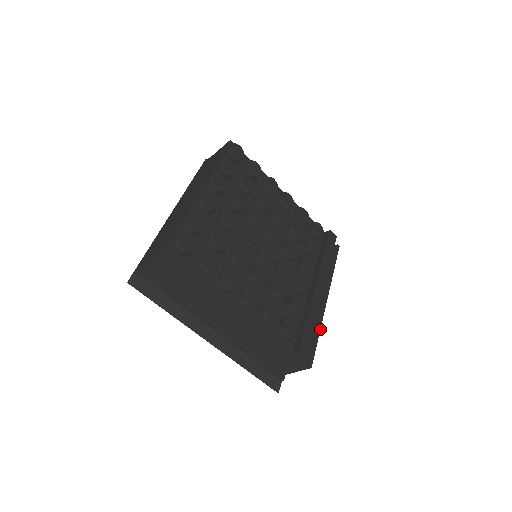
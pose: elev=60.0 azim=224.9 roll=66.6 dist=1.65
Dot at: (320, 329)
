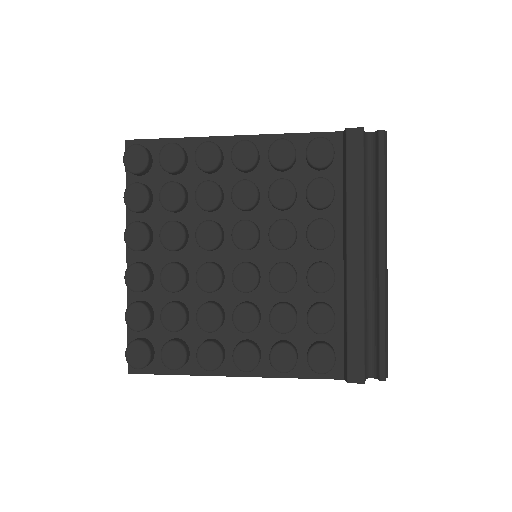
Dot at: (384, 313)
